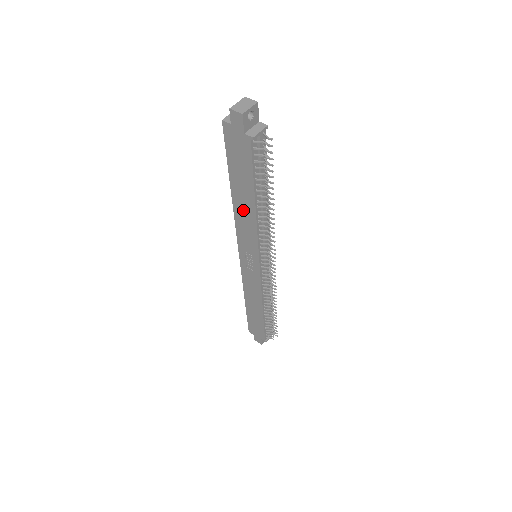
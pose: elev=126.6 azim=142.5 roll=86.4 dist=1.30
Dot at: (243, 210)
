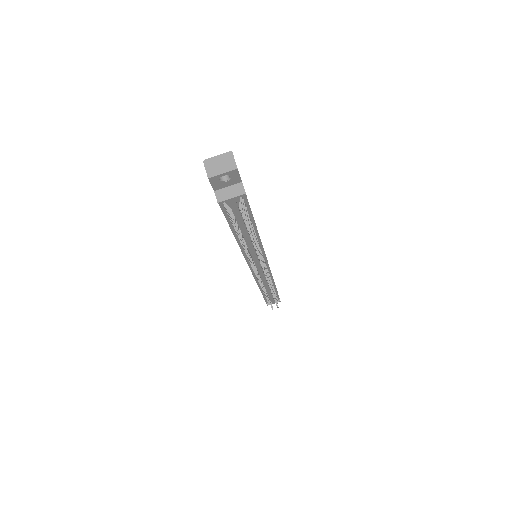
Dot at: occluded
